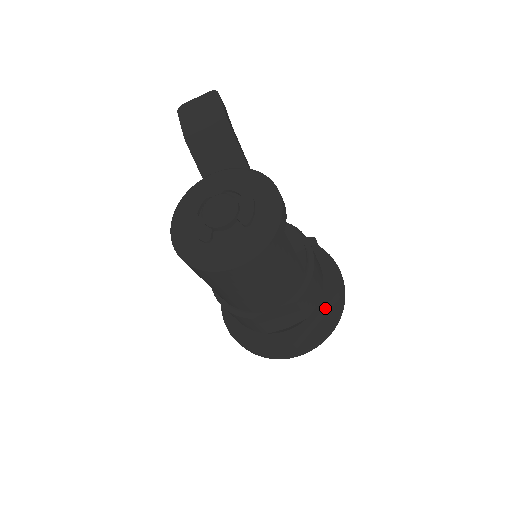
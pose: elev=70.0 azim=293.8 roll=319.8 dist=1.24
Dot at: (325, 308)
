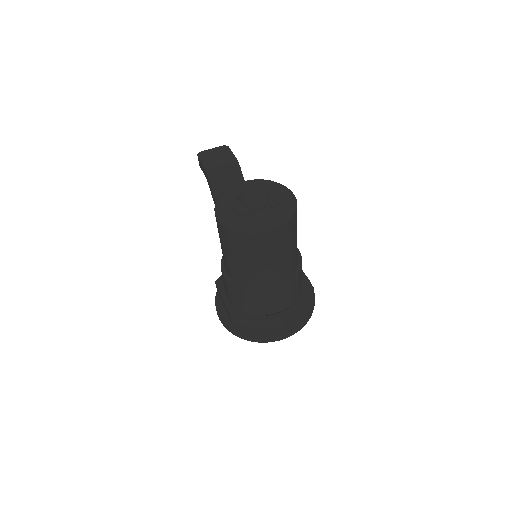
Dot at: (305, 299)
